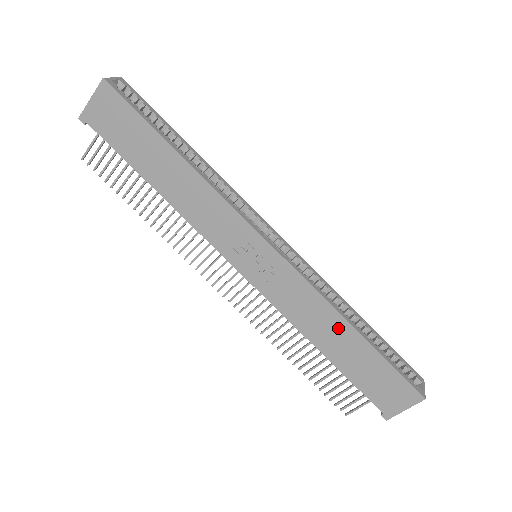
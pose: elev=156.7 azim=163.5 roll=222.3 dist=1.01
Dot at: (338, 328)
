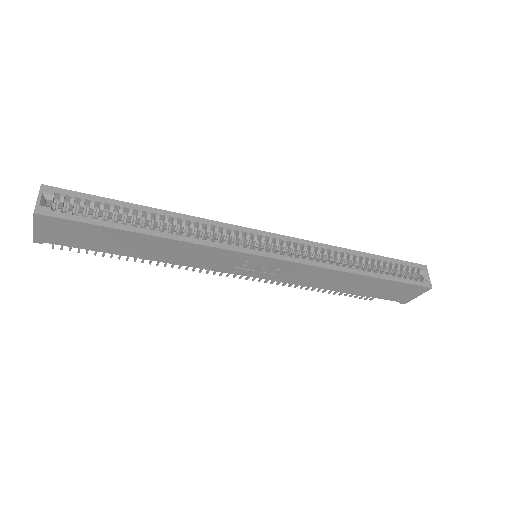
Dot at: (348, 279)
